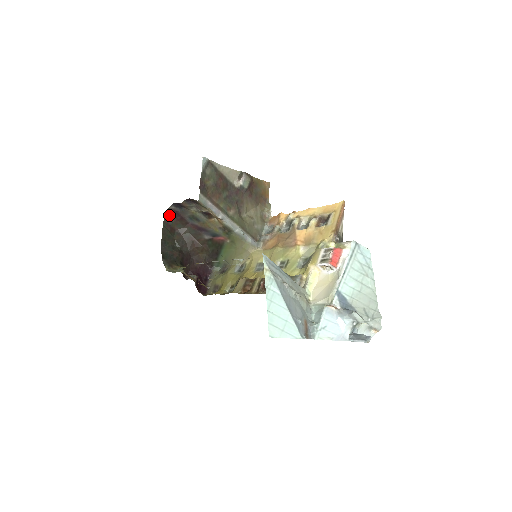
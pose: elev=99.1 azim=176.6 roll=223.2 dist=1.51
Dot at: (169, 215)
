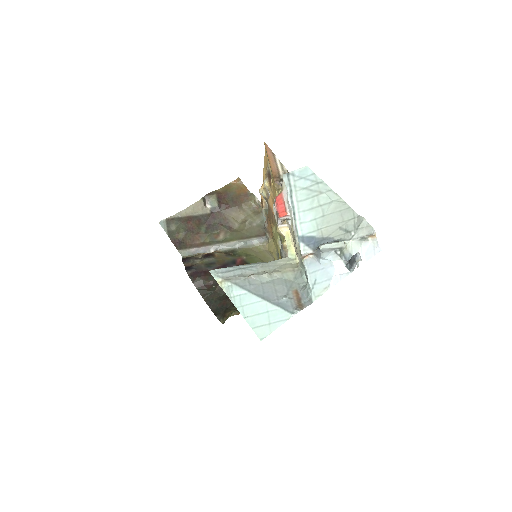
Dot at: (195, 279)
